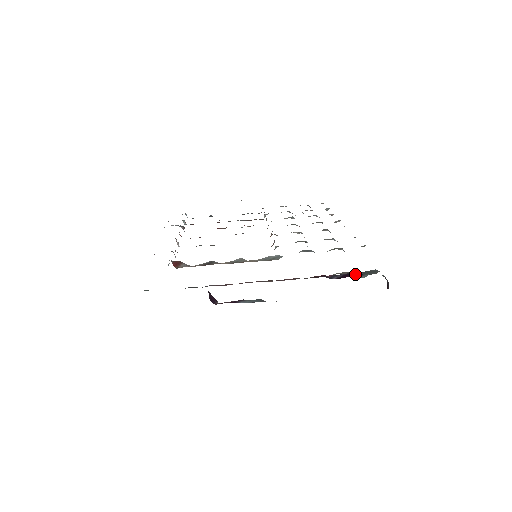
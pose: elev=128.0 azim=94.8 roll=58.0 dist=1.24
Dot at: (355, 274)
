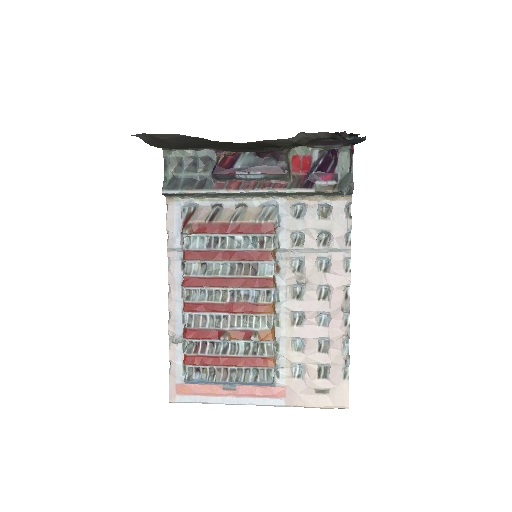
Dot at: (329, 165)
